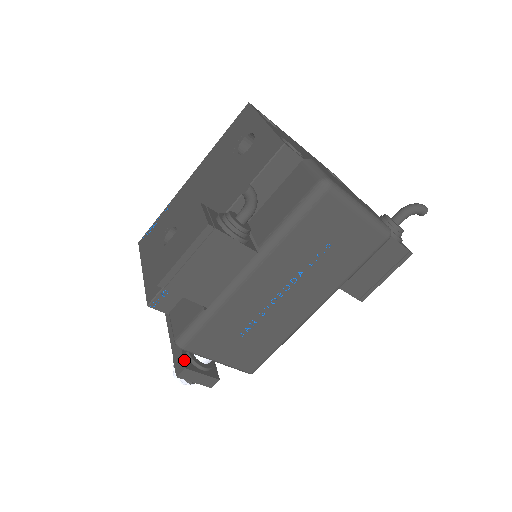
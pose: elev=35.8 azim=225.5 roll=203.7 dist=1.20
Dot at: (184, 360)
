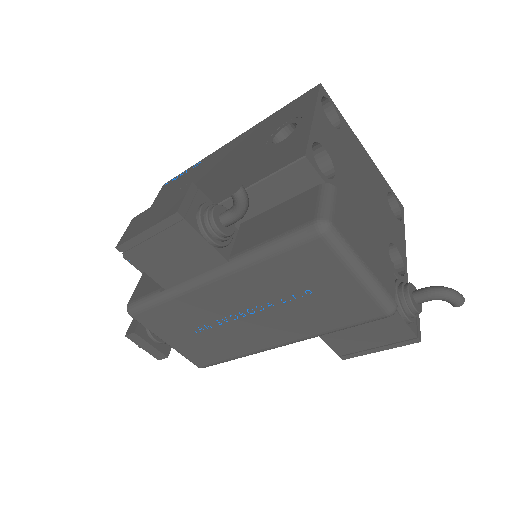
Dot at: (139, 323)
